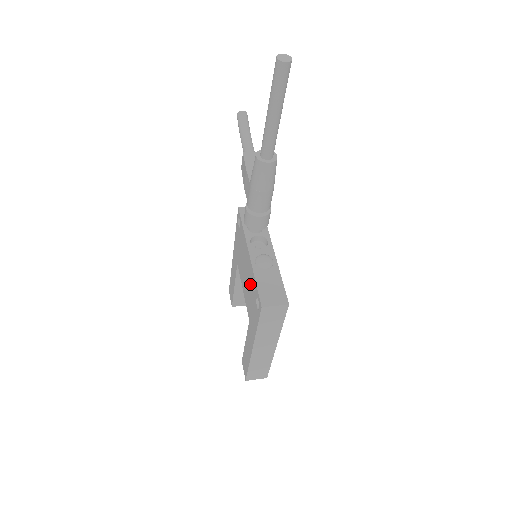
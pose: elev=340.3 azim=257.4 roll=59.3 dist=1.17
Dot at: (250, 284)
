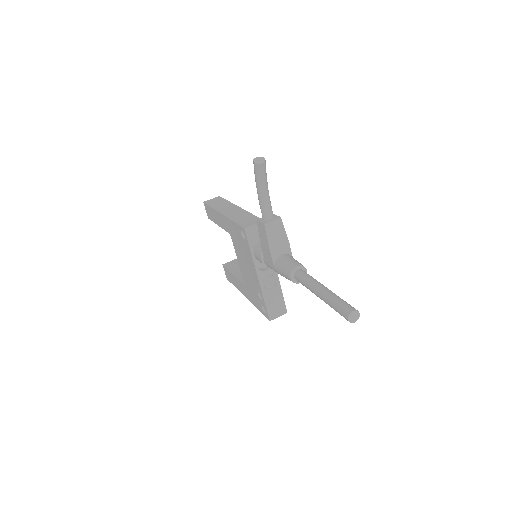
Dot at: (254, 286)
